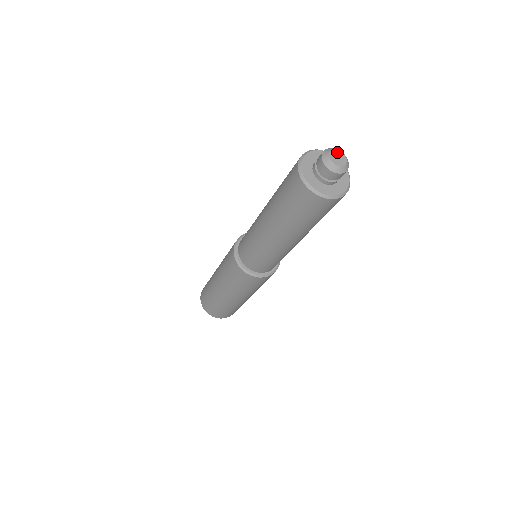
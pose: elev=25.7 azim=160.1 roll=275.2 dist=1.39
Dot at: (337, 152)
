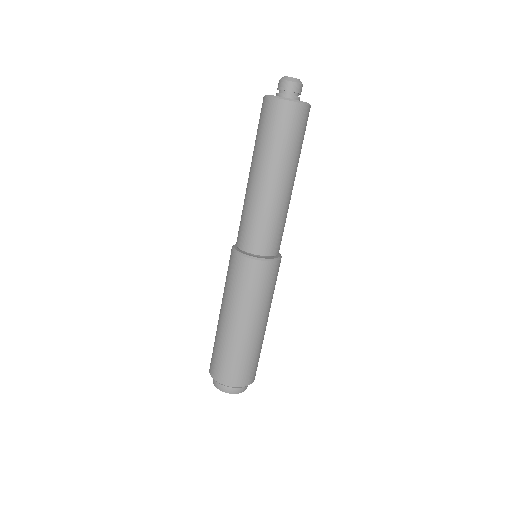
Dot at: occluded
